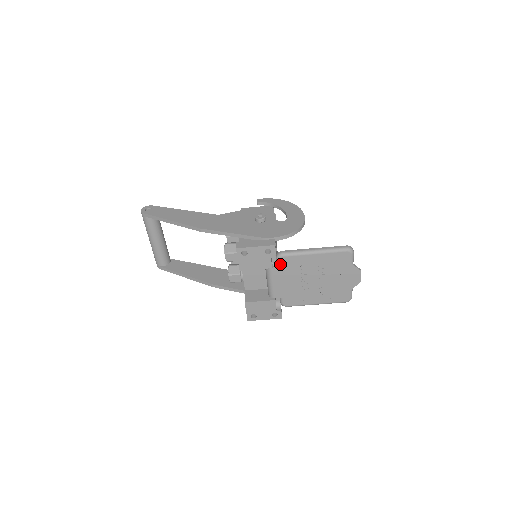
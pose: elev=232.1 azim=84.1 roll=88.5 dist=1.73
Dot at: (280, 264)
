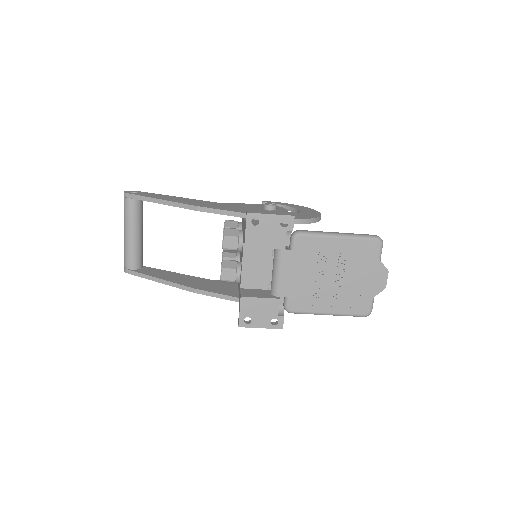
Dot at: (295, 246)
